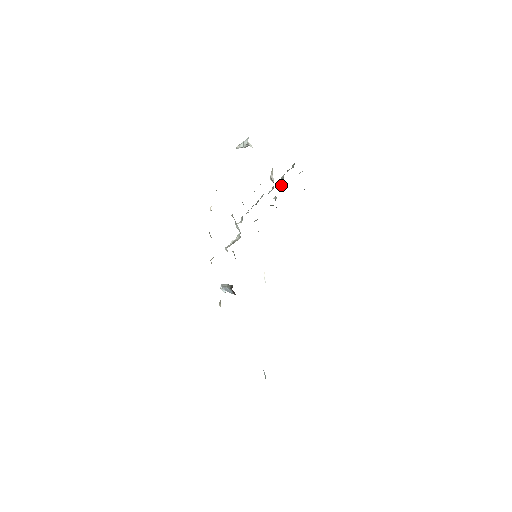
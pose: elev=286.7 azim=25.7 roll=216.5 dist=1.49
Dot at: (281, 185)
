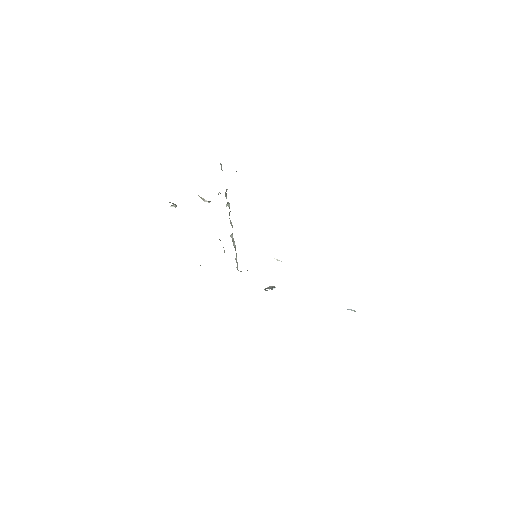
Dot at: occluded
